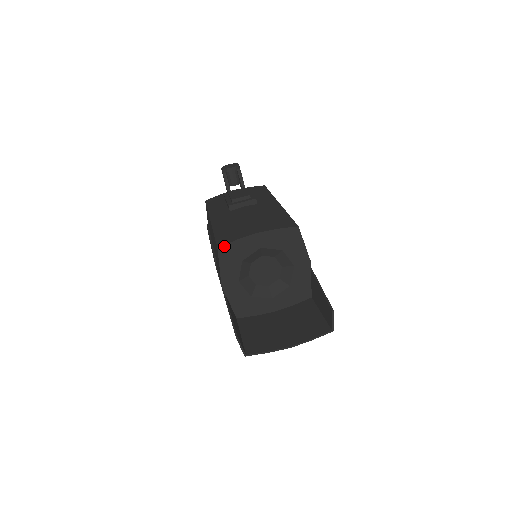
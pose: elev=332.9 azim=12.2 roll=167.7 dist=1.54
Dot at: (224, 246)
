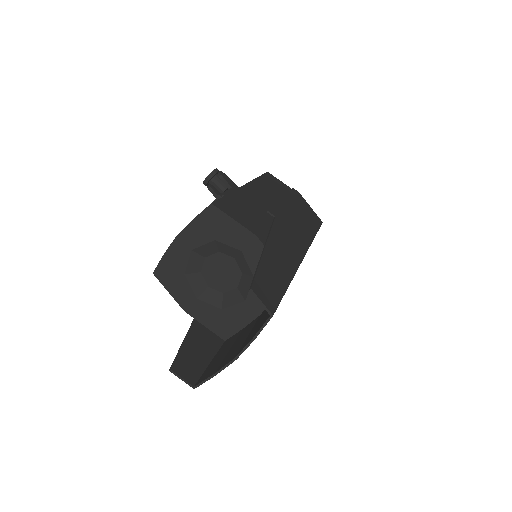
Dot at: (157, 268)
